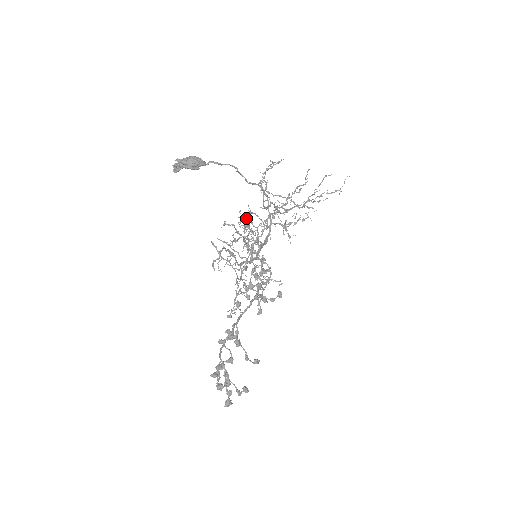
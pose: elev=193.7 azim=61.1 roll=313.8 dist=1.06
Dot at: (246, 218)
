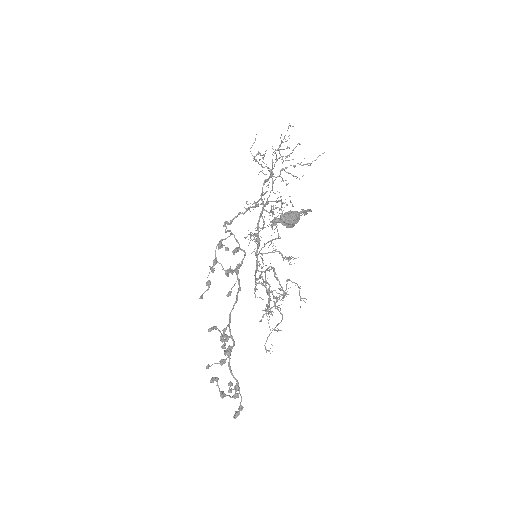
Dot at: (264, 223)
